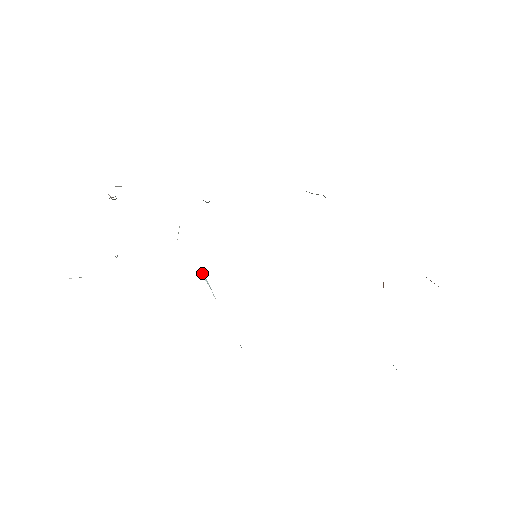
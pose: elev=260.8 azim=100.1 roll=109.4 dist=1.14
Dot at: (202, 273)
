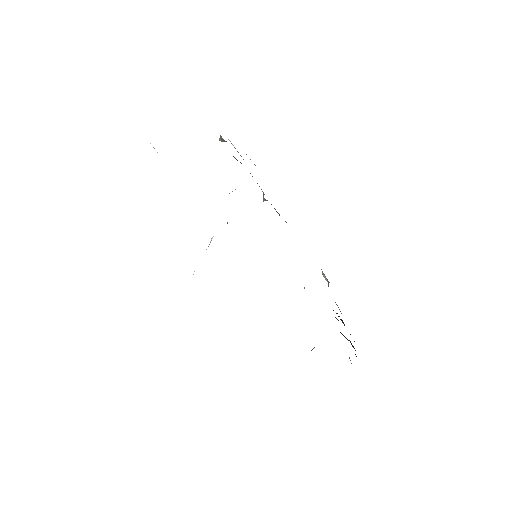
Dot at: occluded
